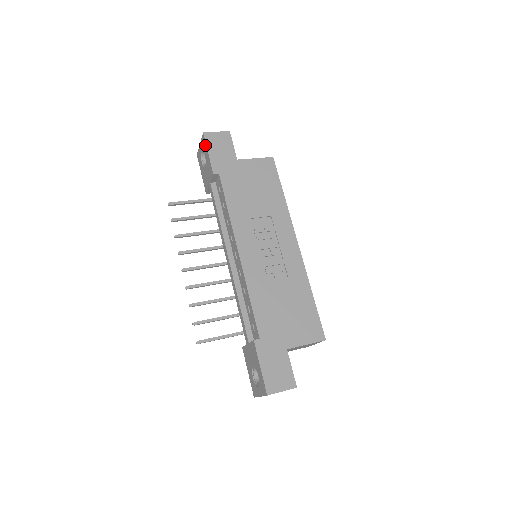
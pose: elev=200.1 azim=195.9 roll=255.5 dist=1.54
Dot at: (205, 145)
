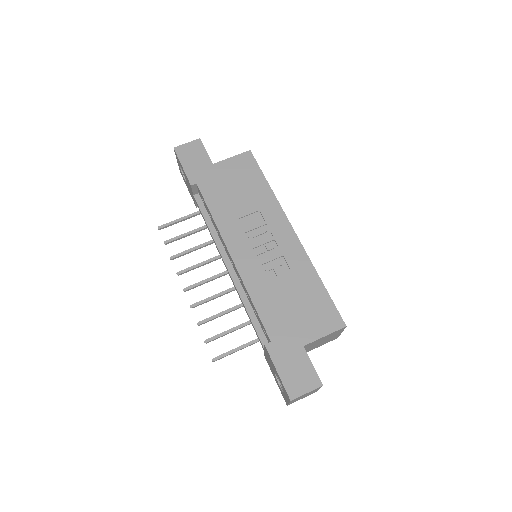
Dot at: (178, 159)
